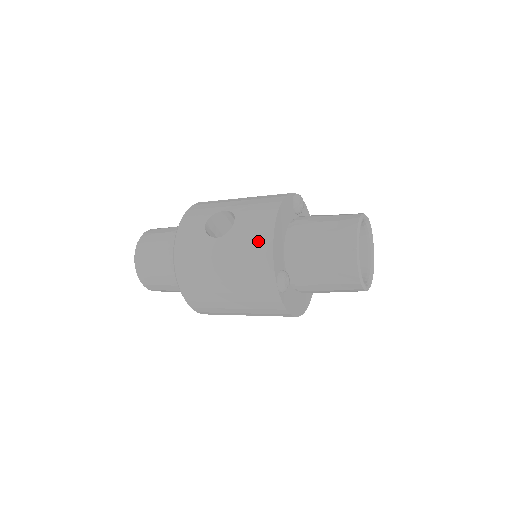
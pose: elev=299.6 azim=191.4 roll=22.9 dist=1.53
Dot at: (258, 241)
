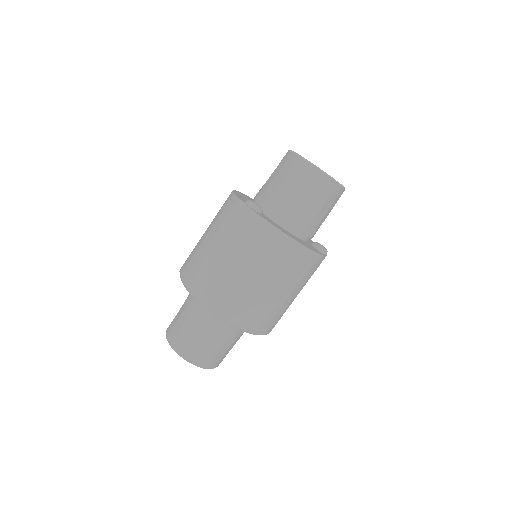
Dot at: (225, 202)
